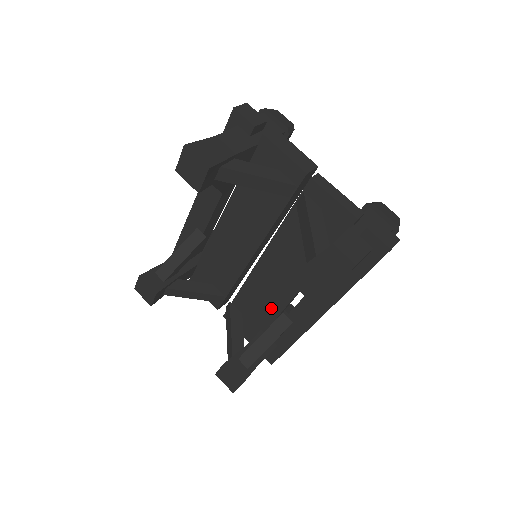
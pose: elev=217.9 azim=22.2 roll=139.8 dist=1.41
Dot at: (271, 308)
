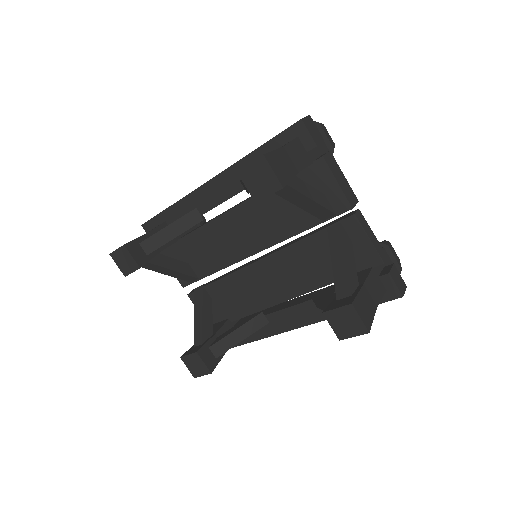
Dot at: (250, 304)
